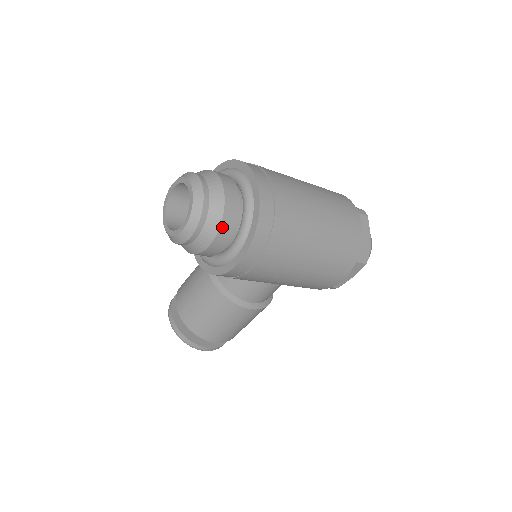
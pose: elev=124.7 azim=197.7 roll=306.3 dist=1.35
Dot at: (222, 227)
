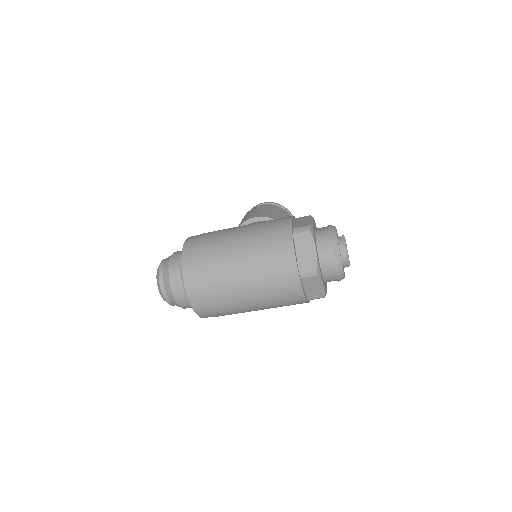
Dot at: occluded
